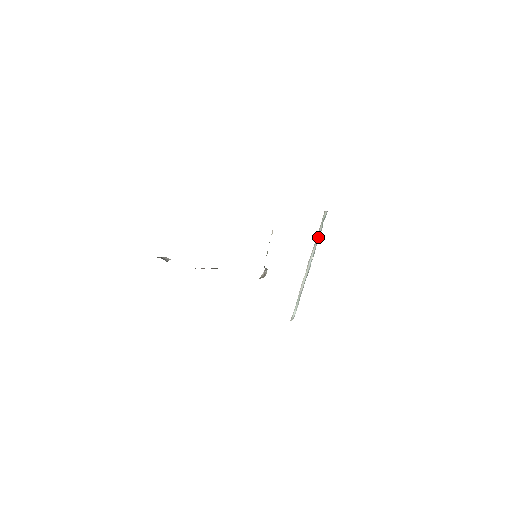
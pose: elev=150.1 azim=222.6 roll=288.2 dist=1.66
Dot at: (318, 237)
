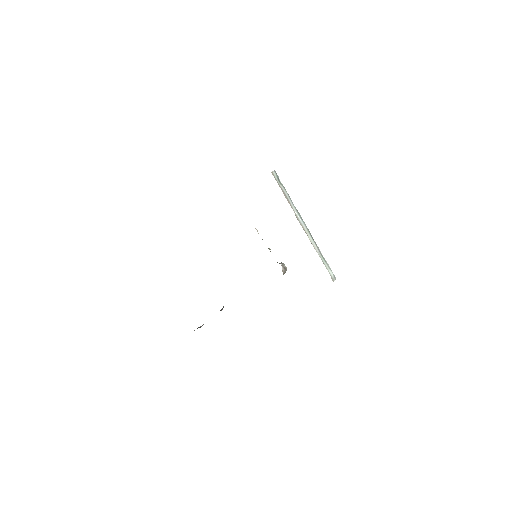
Dot at: (287, 196)
